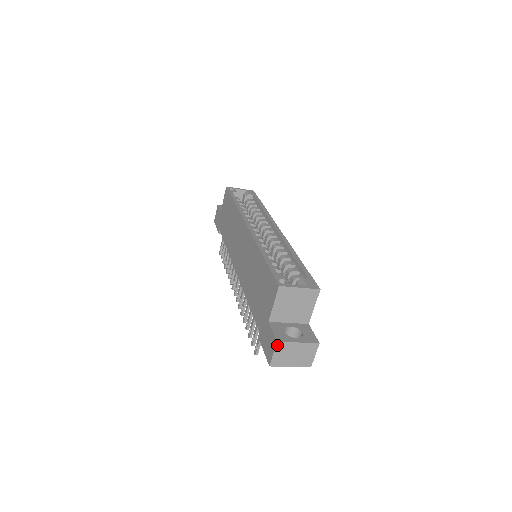
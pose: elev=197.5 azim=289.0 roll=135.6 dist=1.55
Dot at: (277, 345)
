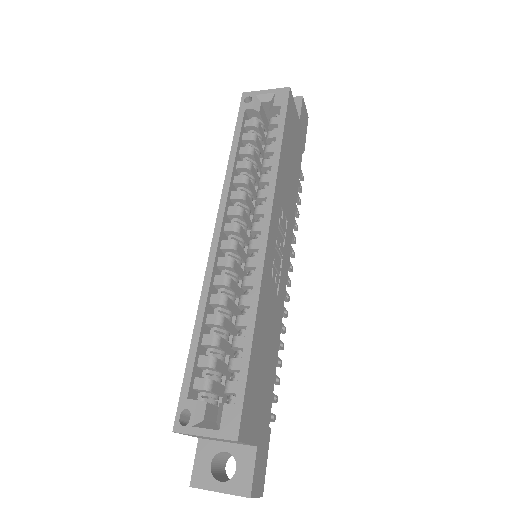
Dot at: (193, 487)
